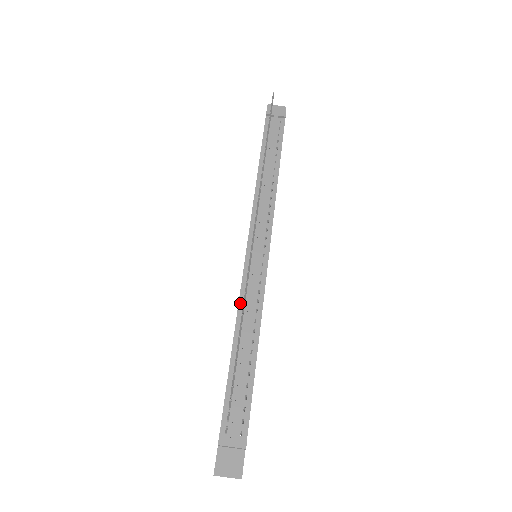
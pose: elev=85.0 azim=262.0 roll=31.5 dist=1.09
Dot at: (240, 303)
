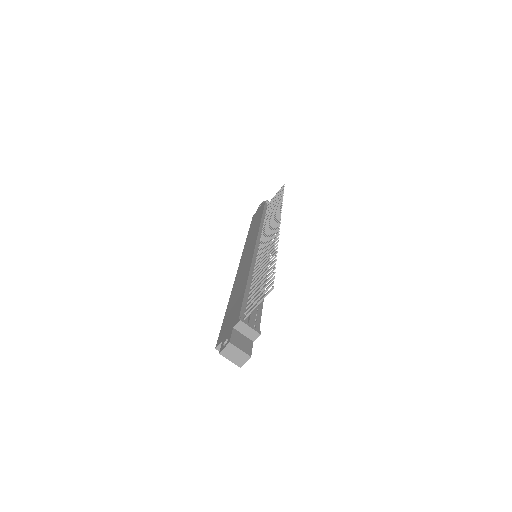
Dot at: (252, 264)
